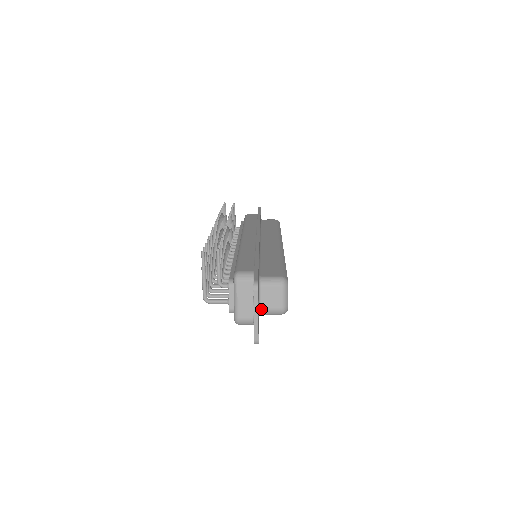
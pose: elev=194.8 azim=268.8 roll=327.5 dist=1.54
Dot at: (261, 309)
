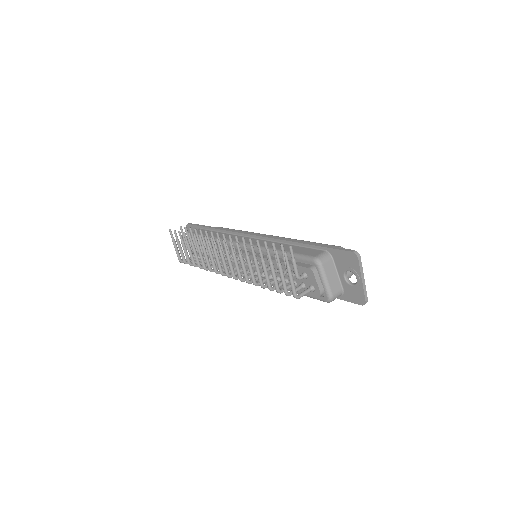
Dot at: occluded
